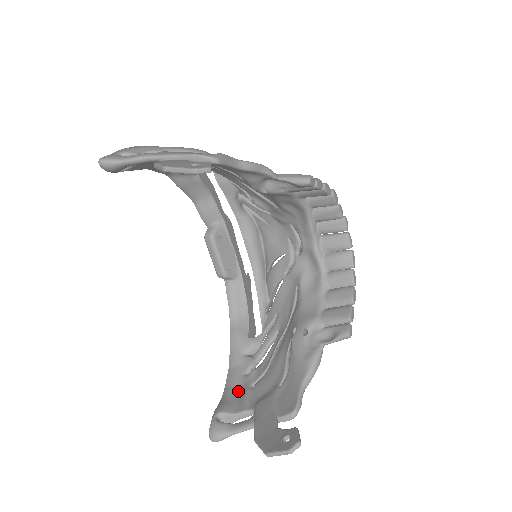
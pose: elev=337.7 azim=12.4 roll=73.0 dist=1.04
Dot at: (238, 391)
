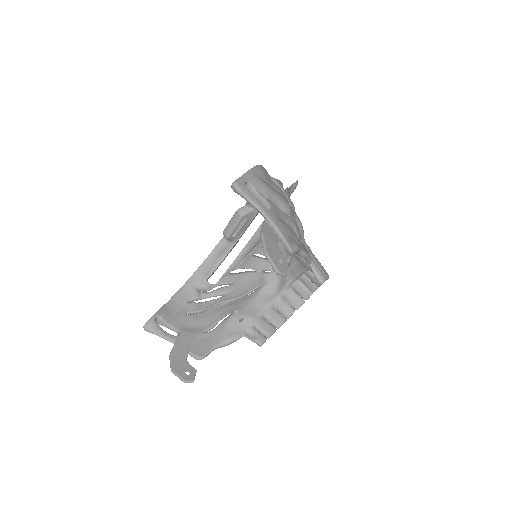
Dot at: (177, 309)
